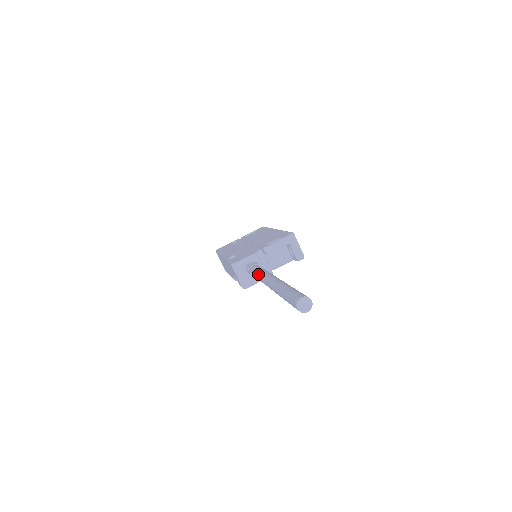
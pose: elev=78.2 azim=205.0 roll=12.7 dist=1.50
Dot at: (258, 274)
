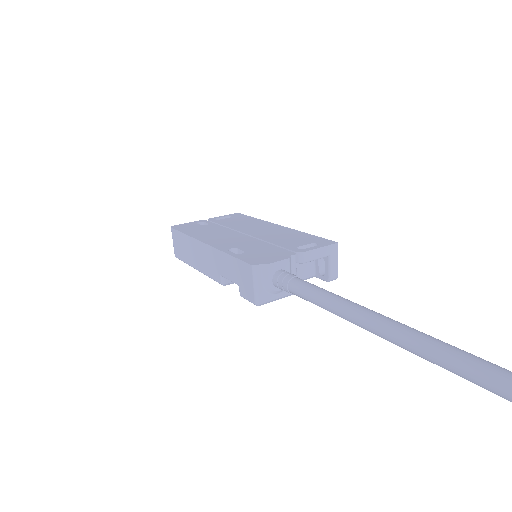
Dot at: (329, 299)
